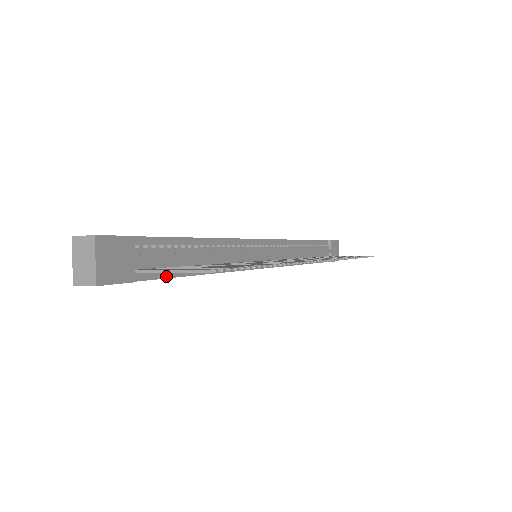
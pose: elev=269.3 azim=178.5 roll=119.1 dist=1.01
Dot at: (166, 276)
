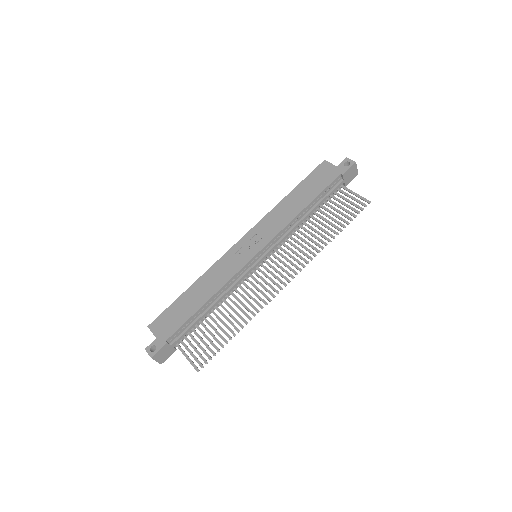
Dot at: (192, 331)
